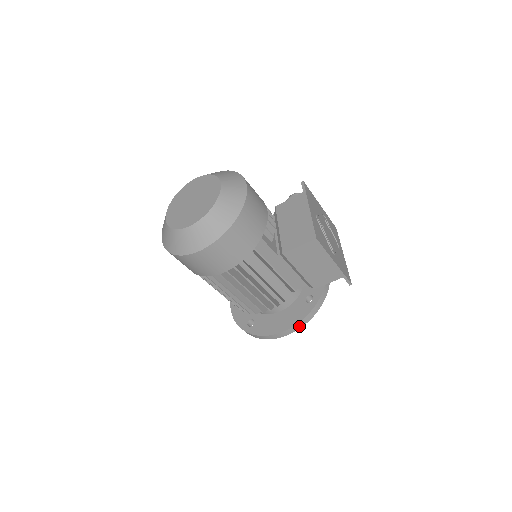
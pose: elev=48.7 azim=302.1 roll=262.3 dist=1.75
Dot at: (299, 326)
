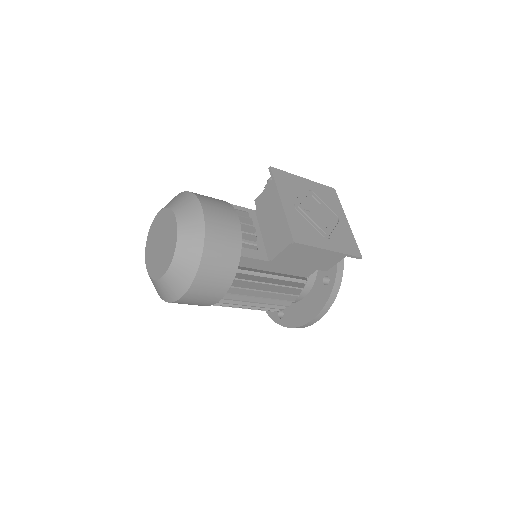
Dot at: (324, 311)
